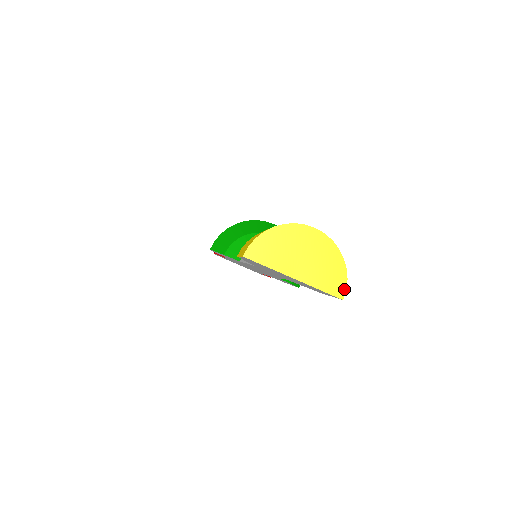
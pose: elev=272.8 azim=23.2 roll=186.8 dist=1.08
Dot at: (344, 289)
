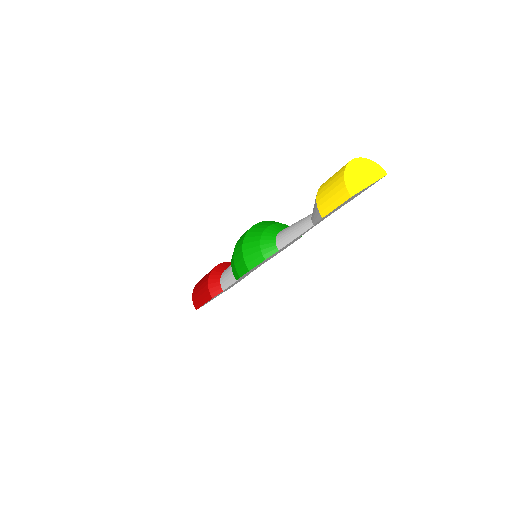
Dot at: (383, 170)
